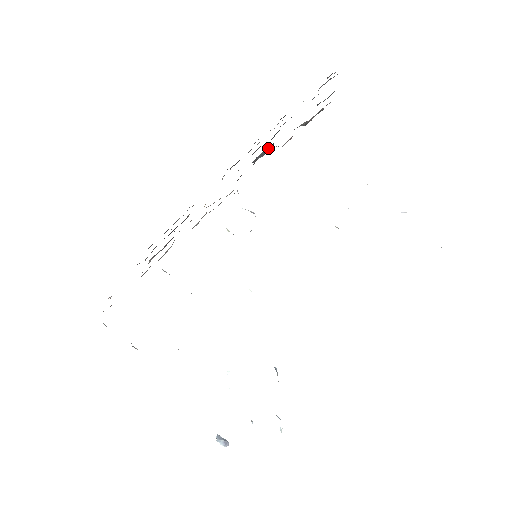
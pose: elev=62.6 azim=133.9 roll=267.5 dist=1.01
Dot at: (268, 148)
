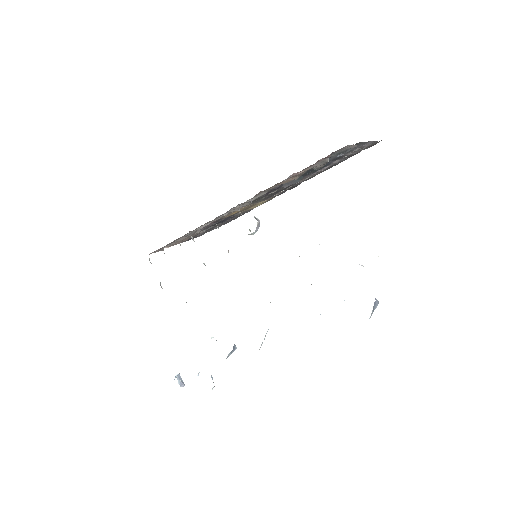
Dot at: (295, 180)
